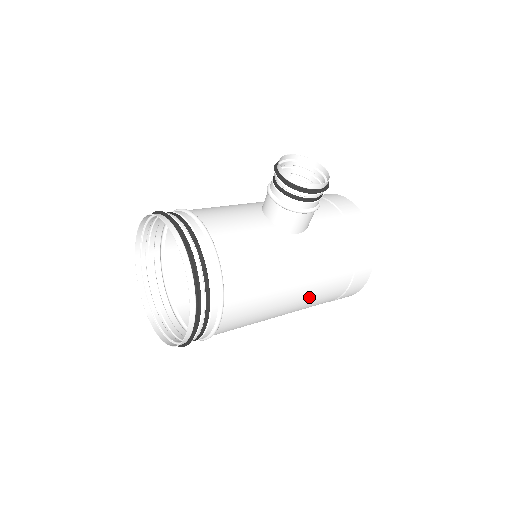
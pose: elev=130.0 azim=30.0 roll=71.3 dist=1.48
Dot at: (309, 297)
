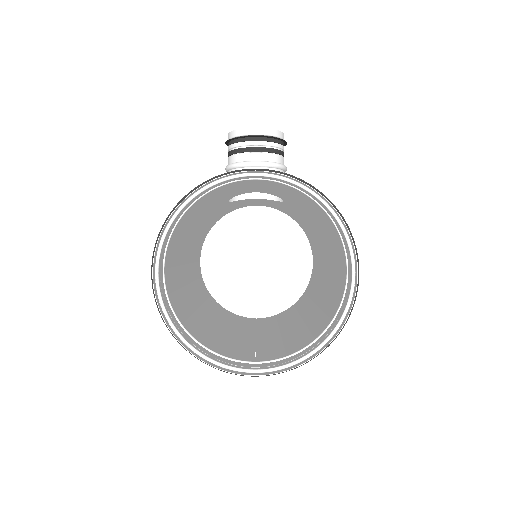
Dot at: (323, 264)
